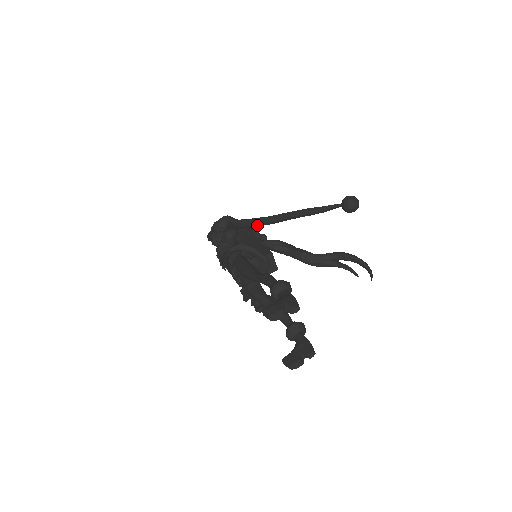
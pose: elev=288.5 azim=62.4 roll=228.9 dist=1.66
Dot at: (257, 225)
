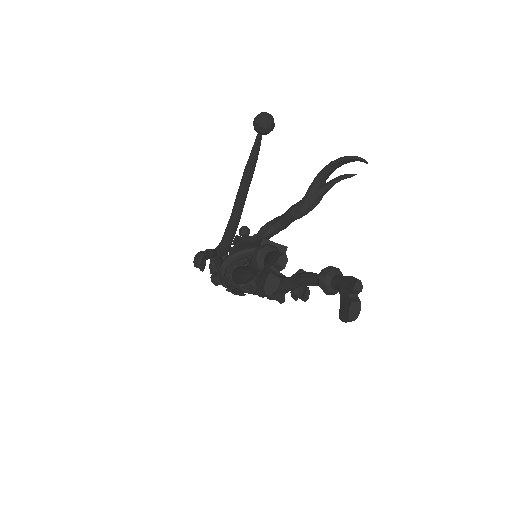
Dot at: (233, 231)
